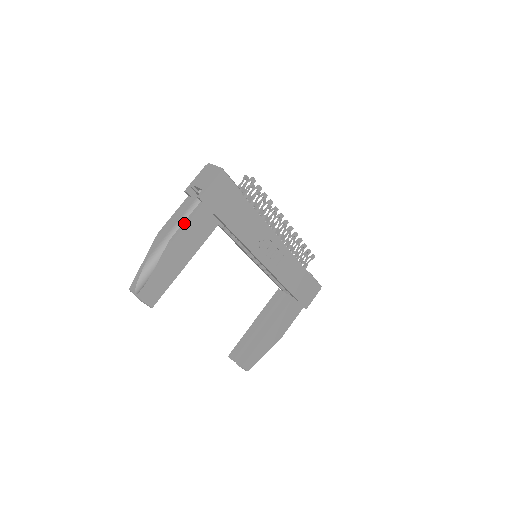
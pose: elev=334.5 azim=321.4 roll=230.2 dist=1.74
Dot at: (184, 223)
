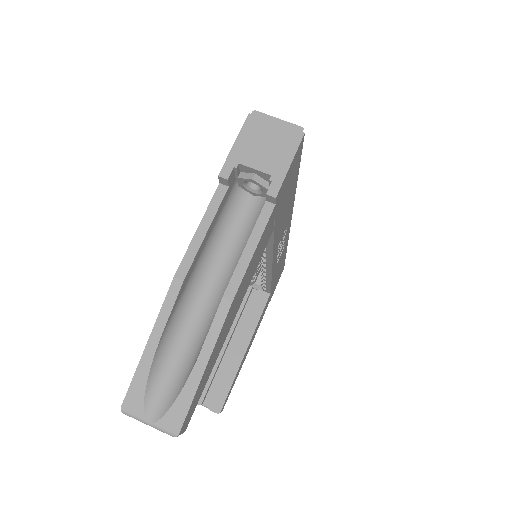
Dot at: (246, 253)
